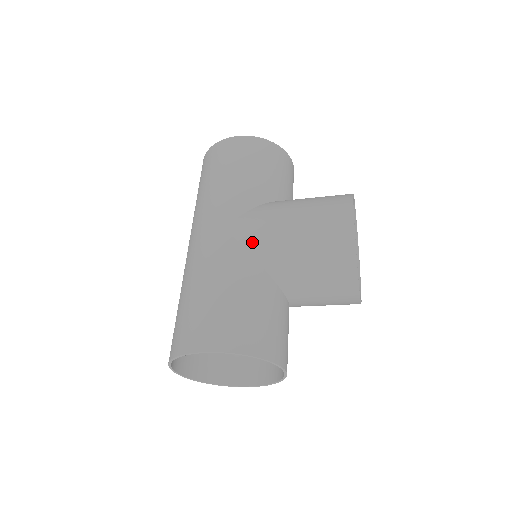
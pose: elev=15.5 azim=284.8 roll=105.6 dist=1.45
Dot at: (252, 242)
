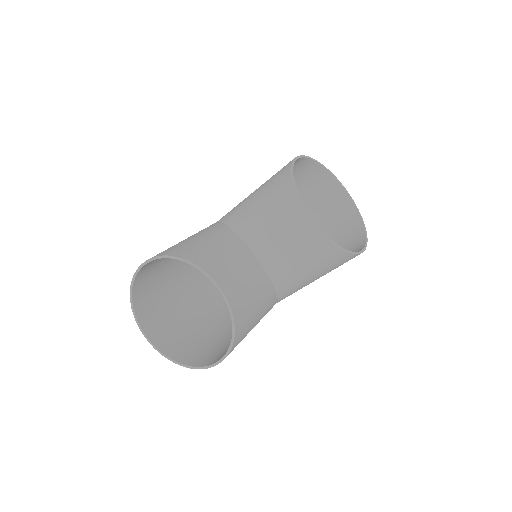
Dot at: (226, 215)
